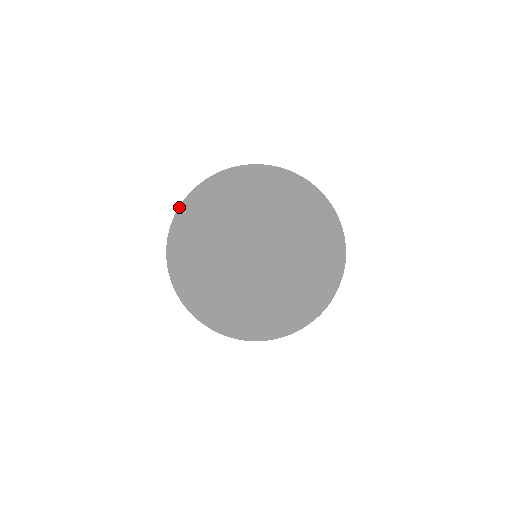
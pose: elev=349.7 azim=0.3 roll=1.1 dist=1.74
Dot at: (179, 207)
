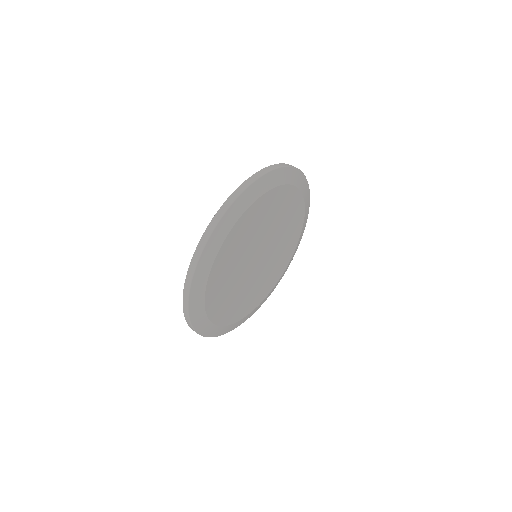
Dot at: (221, 219)
